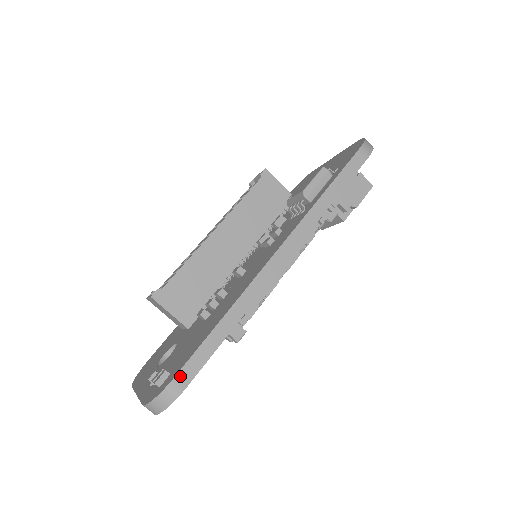
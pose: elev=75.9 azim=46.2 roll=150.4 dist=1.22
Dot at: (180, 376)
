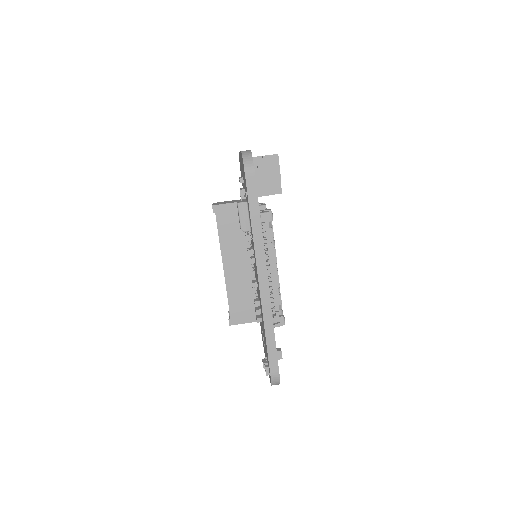
Dot at: (272, 371)
